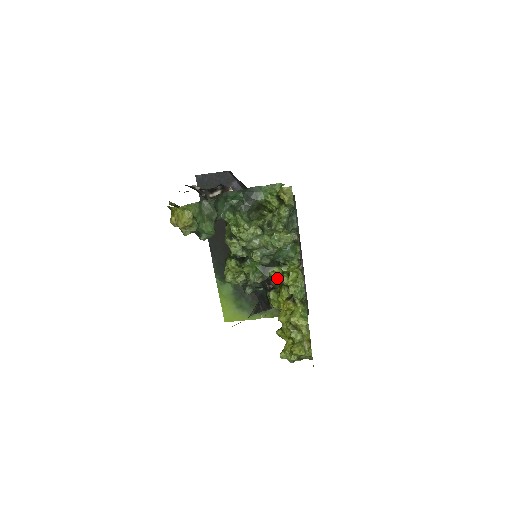
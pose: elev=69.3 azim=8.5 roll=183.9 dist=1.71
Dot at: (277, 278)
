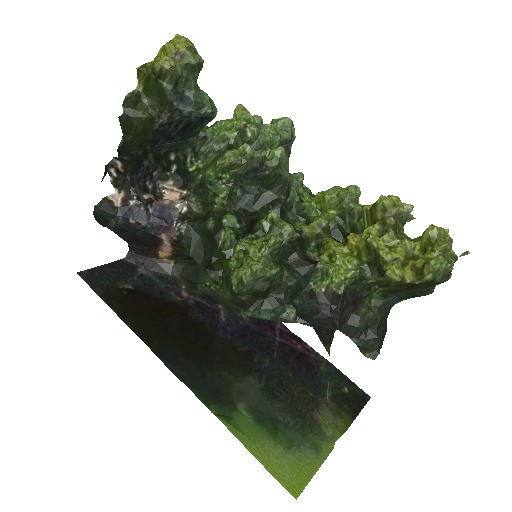
Dot at: (310, 226)
